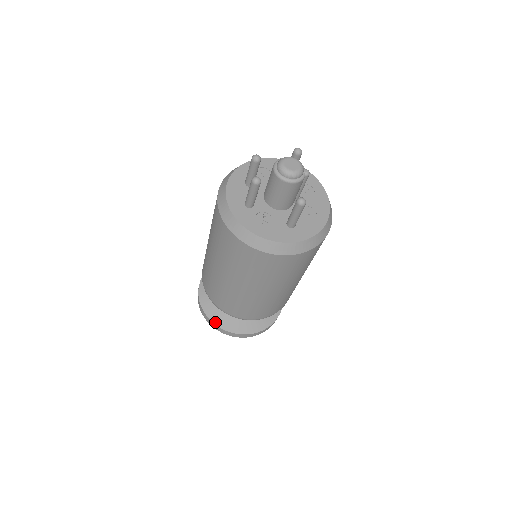
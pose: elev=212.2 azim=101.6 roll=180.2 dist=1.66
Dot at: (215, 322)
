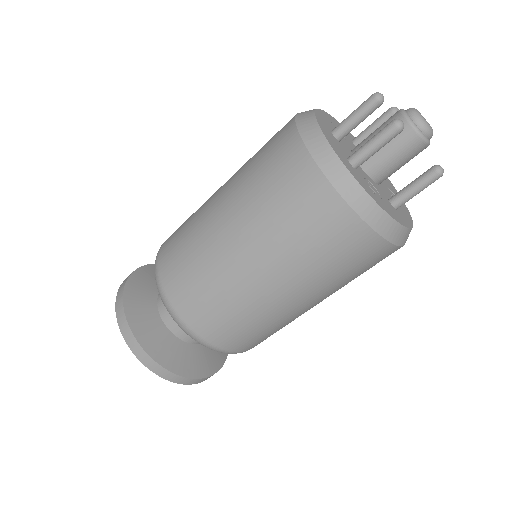
Dot at: (158, 360)
